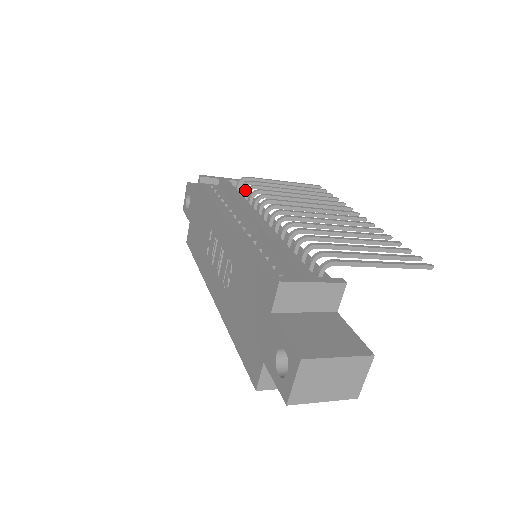
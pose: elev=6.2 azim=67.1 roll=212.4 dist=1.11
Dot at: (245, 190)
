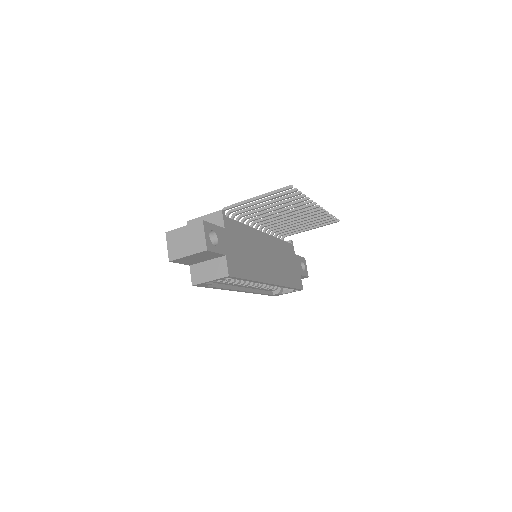
Dot at: (288, 243)
